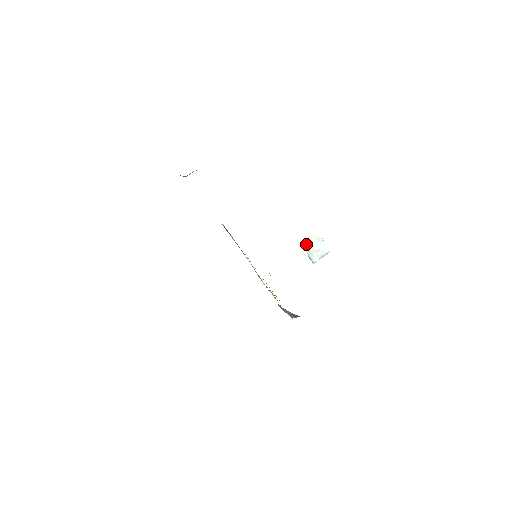
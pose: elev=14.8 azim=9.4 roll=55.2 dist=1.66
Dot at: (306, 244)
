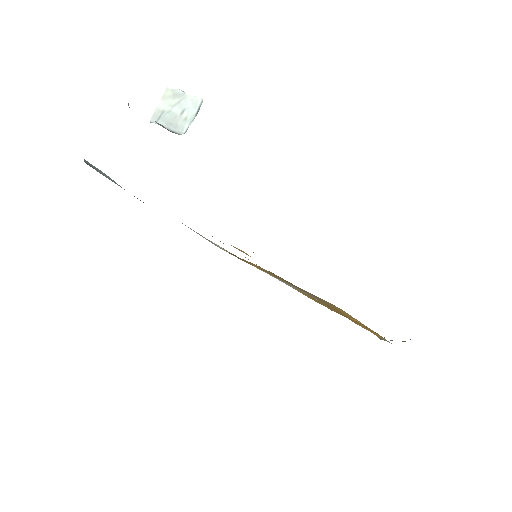
Dot at: (160, 116)
